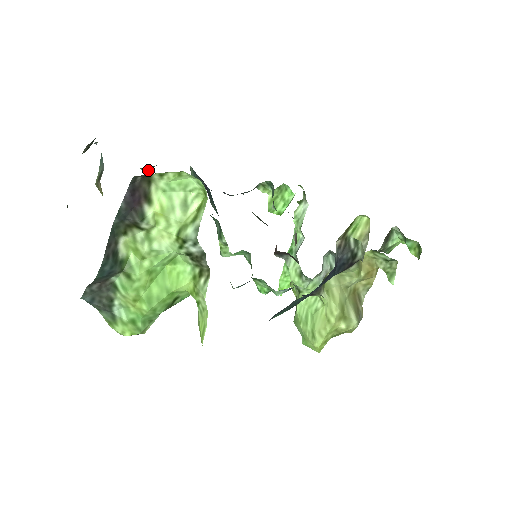
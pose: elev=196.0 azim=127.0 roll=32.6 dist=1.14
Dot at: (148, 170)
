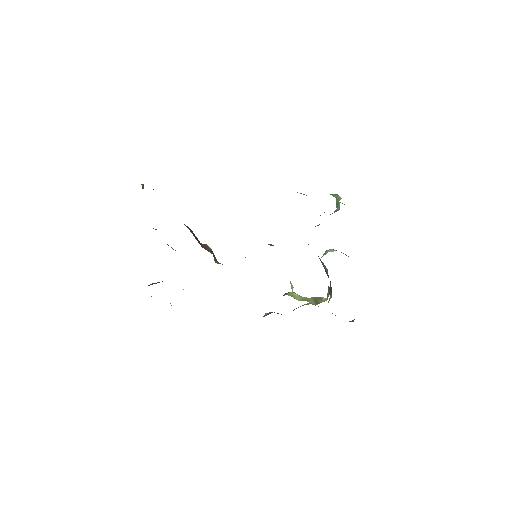
Dot at: occluded
